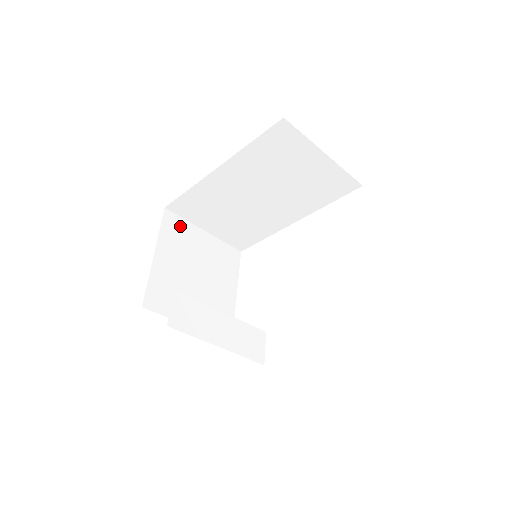
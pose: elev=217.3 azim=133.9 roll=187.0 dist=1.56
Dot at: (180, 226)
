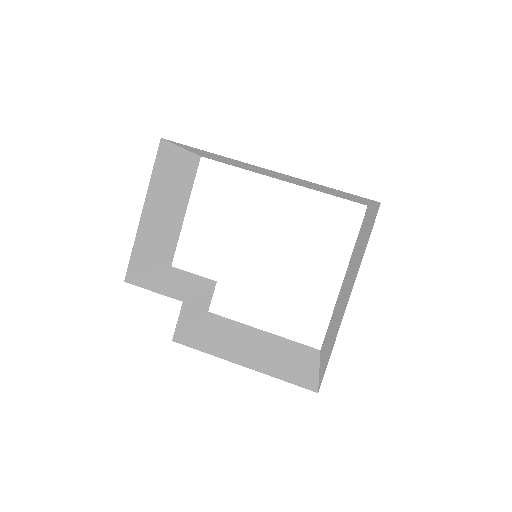
Dot at: (167, 156)
